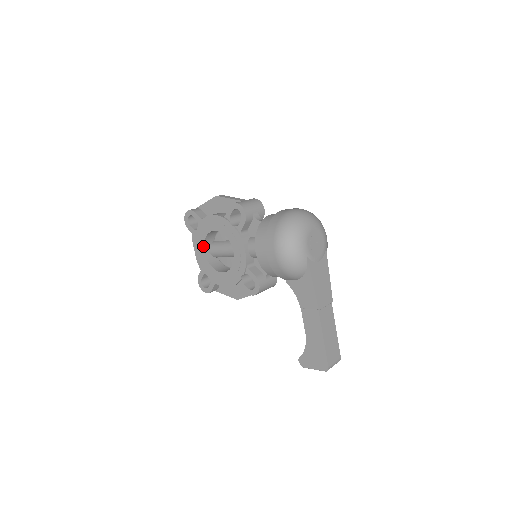
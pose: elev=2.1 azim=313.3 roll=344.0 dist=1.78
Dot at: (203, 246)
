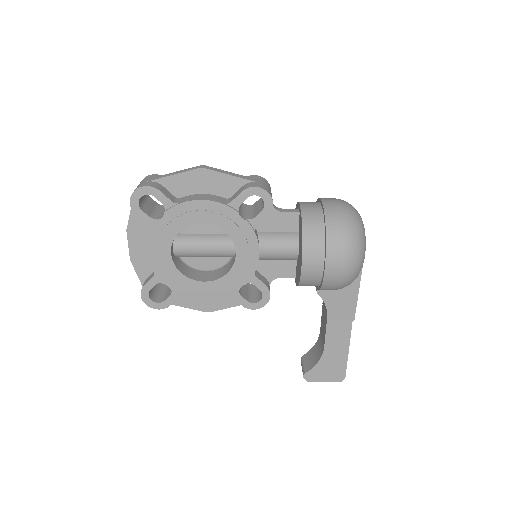
Dot at: (170, 244)
